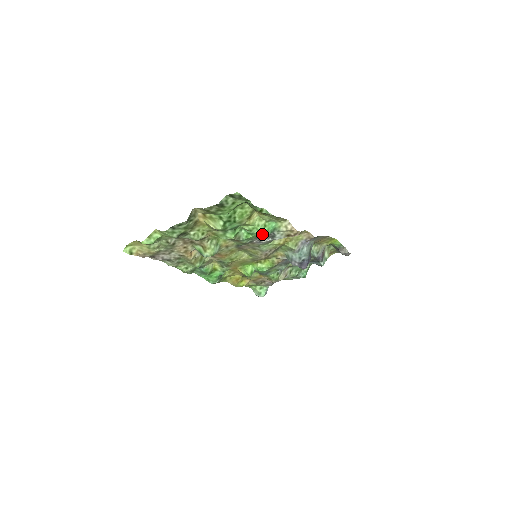
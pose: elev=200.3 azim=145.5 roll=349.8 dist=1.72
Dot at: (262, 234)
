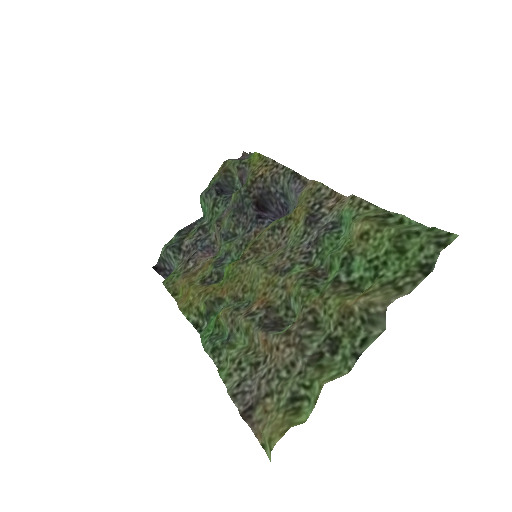
Dot at: (320, 234)
